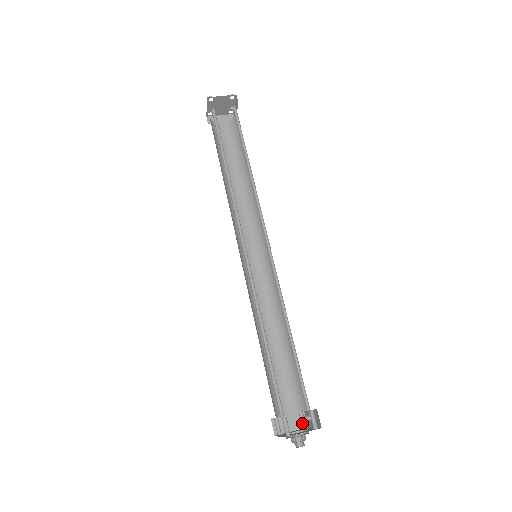
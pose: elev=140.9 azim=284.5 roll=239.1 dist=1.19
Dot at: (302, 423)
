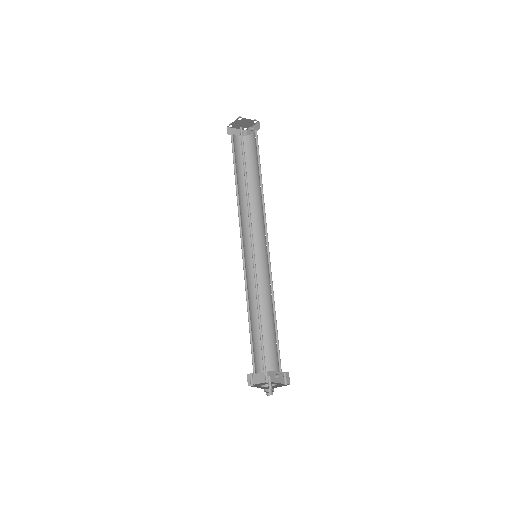
Dot at: (267, 379)
